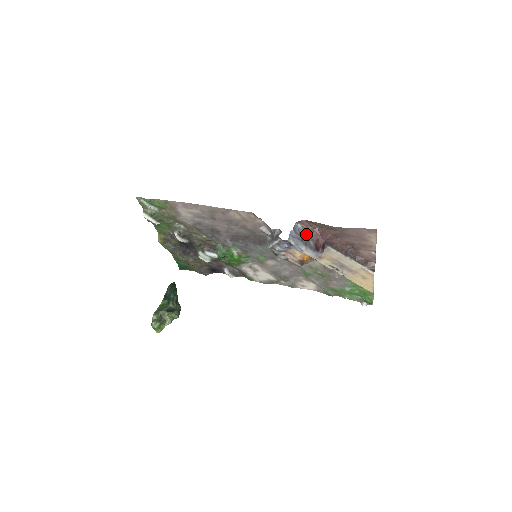
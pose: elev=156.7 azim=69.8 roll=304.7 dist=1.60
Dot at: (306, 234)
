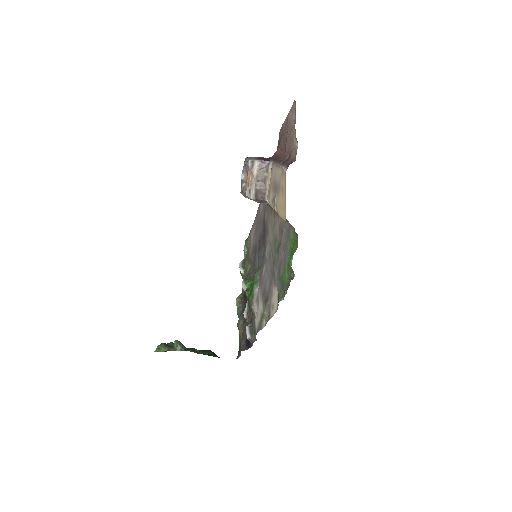
Dot at: occluded
